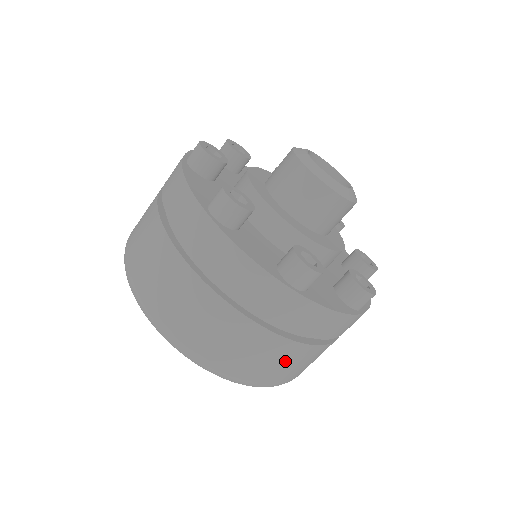
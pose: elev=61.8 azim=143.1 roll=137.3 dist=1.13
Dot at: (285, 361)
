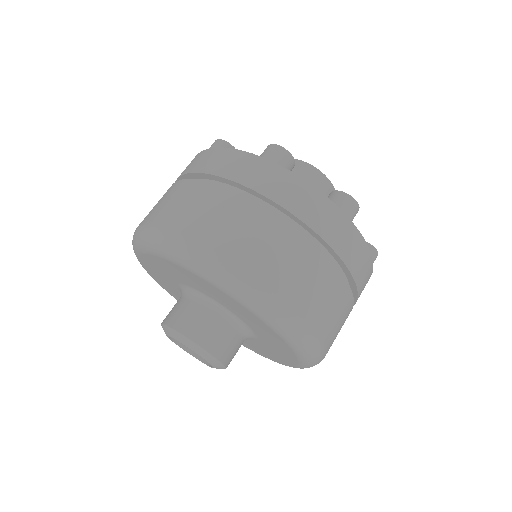
Dot at: (336, 306)
